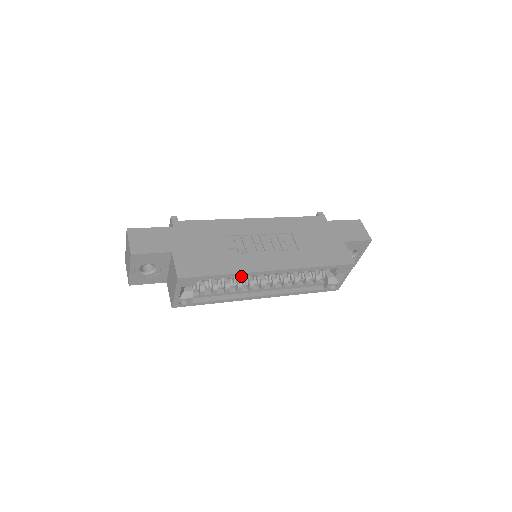
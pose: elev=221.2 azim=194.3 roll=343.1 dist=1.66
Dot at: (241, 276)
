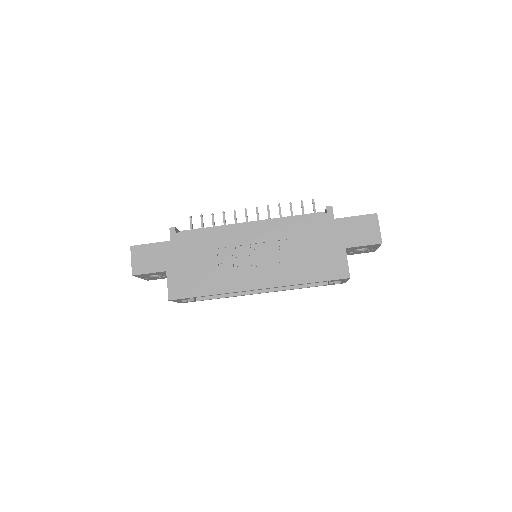
Dot at: occluded
